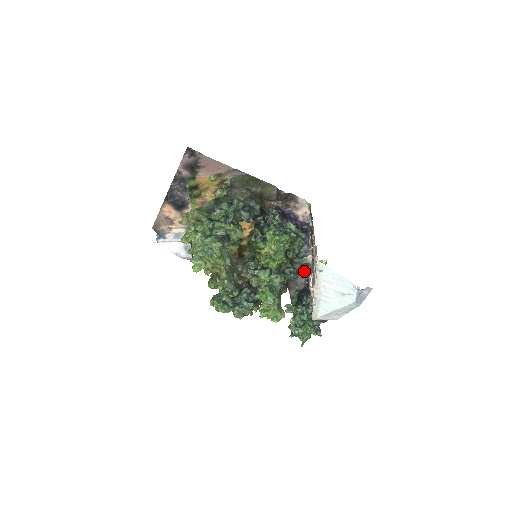
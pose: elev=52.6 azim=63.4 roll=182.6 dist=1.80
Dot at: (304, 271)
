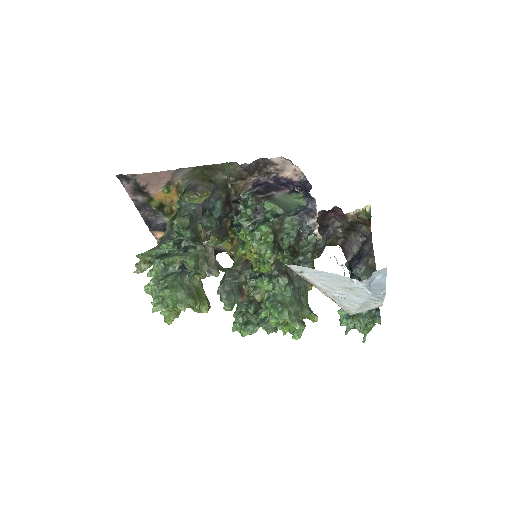
Dot at: (352, 227)
